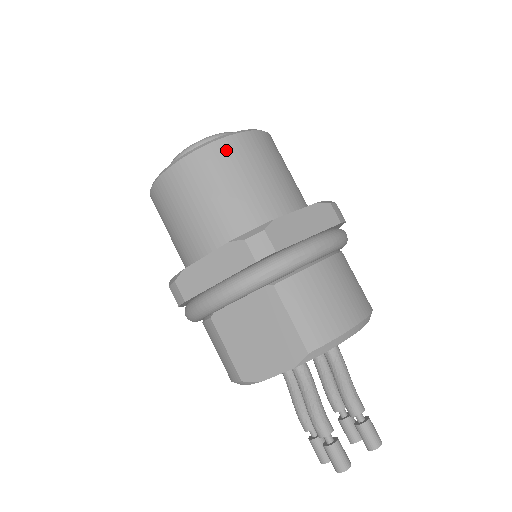
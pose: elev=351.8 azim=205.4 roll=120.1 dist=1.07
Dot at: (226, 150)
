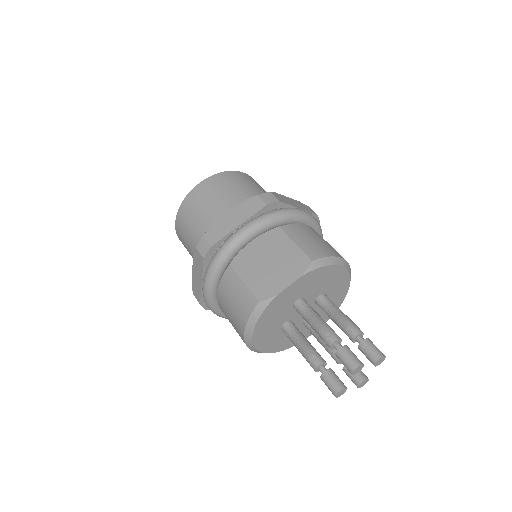
Dot at: (236, 175)
